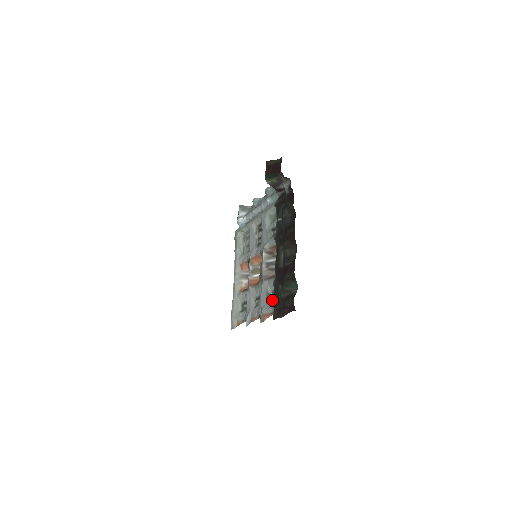
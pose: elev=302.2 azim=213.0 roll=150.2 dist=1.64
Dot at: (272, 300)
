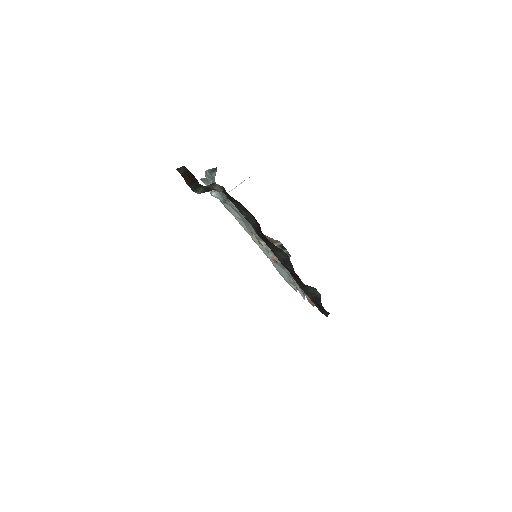
Dot at: occluded
